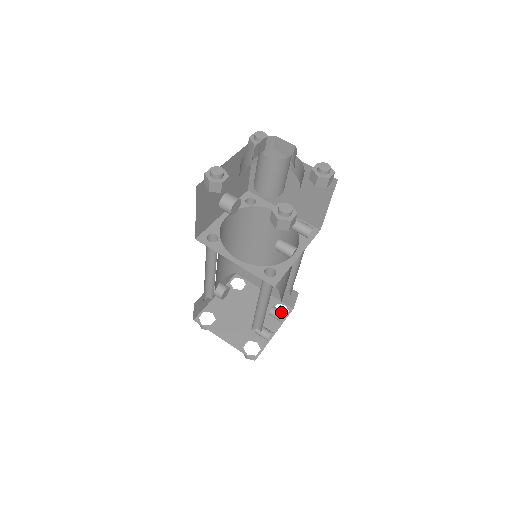
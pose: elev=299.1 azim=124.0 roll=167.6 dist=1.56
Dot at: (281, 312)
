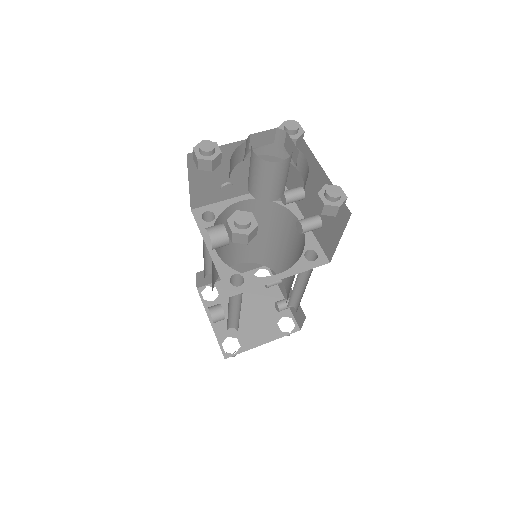
Dot at: occluded
